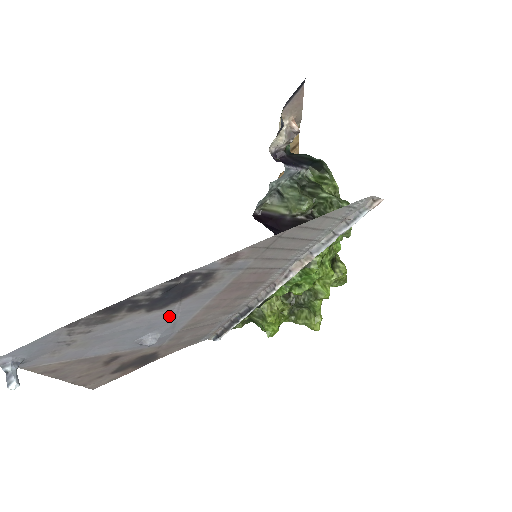
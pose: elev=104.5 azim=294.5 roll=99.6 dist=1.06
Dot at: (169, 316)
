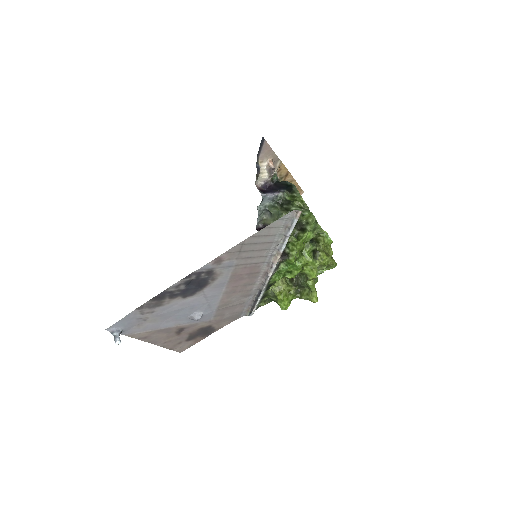
Dot at: (201, 300)
